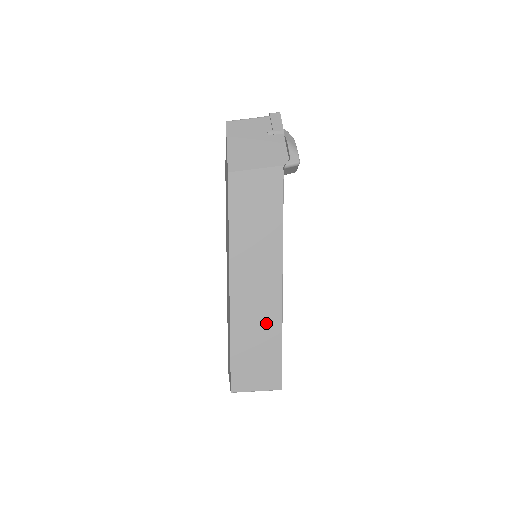
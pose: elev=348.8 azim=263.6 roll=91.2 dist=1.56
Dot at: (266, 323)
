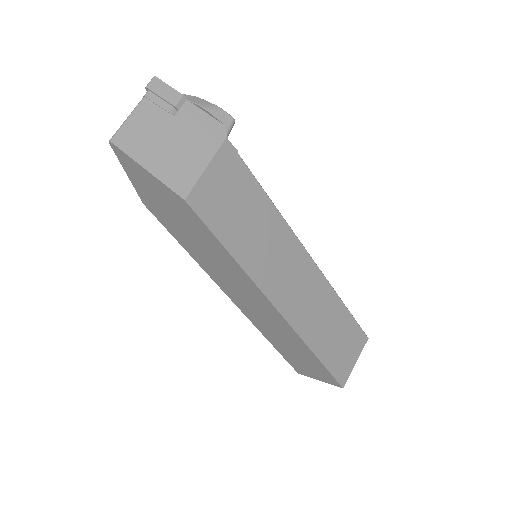
Dot at: (324, 304)
